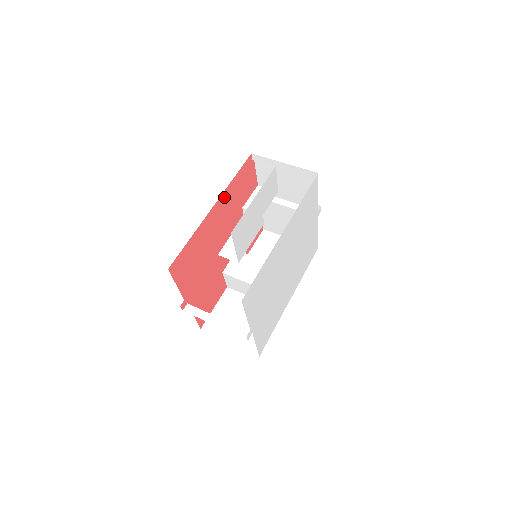
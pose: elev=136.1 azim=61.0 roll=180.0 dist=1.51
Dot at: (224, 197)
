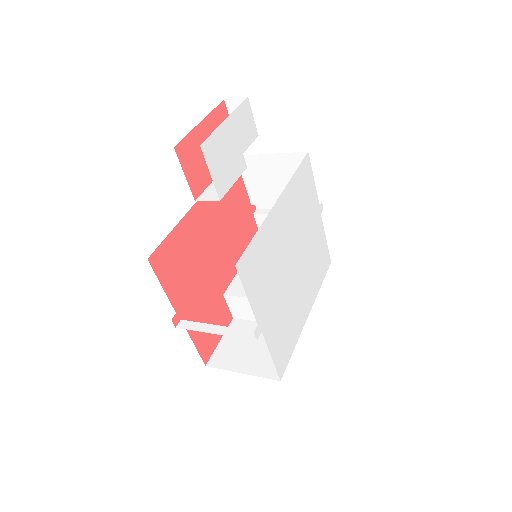
Dot at: occluded
